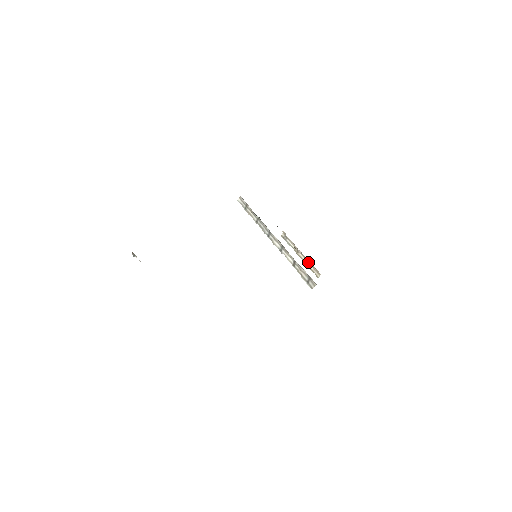
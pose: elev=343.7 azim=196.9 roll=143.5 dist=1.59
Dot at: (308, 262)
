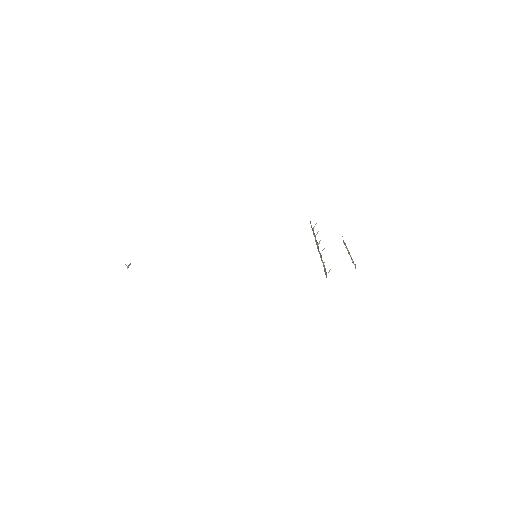
Dot at: occluded
